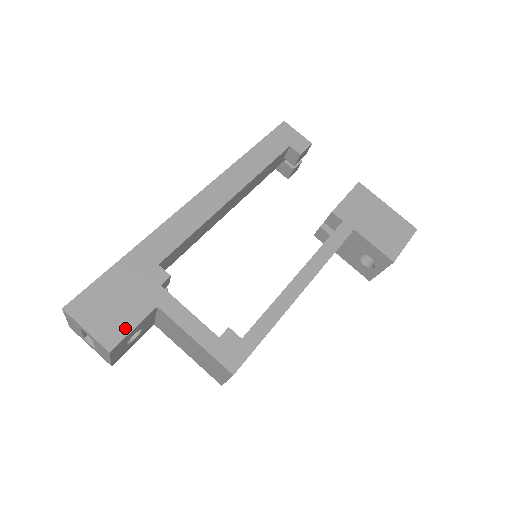
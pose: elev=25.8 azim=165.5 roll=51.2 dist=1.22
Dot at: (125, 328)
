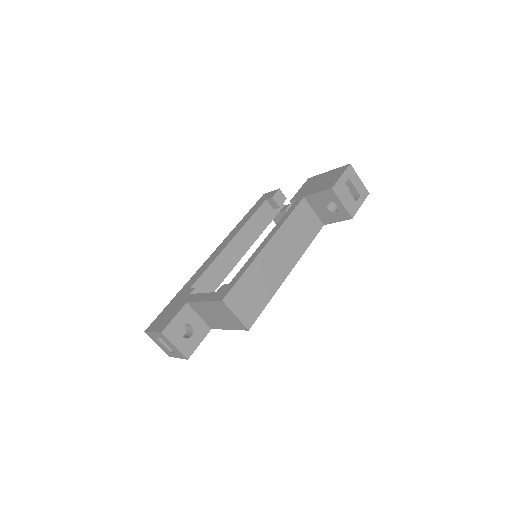
Dot at: (170, 320)
